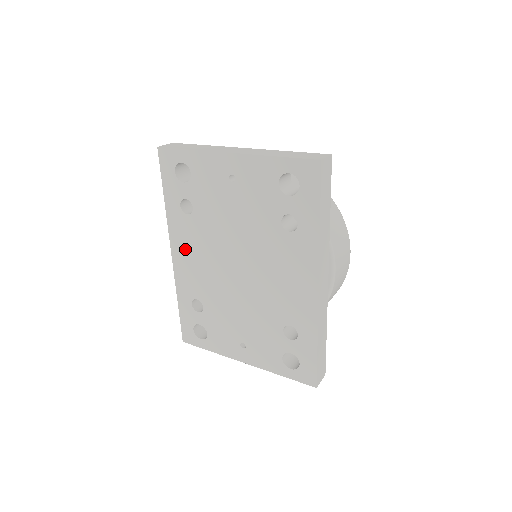
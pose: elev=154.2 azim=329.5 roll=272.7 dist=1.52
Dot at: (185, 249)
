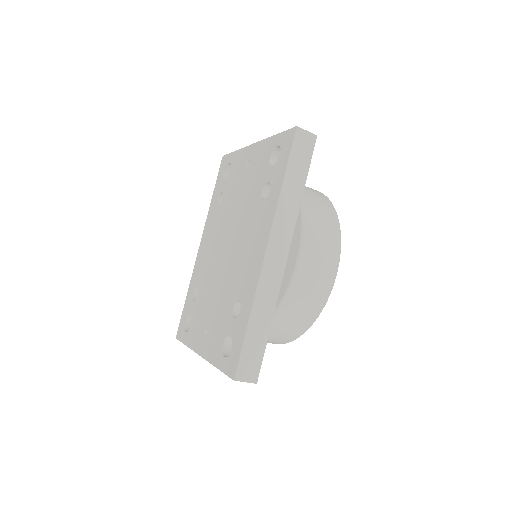
Dot at: (207, 238)
